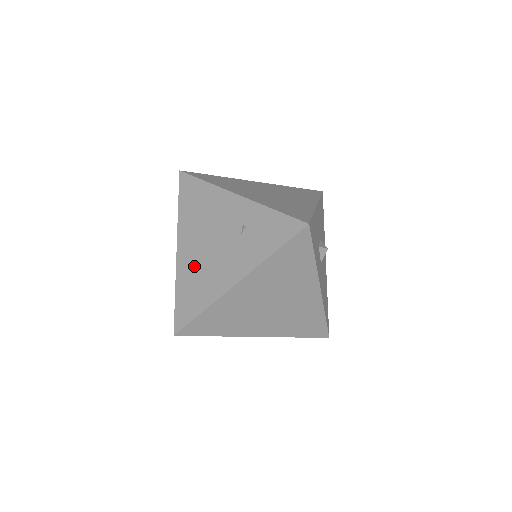
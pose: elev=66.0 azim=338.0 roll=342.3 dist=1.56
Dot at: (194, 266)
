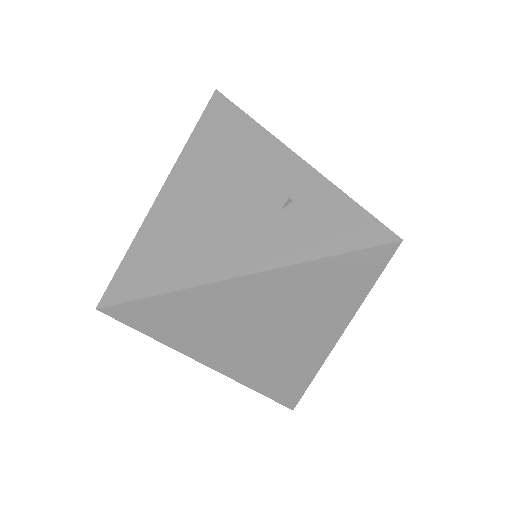
Dot at: (181, 221)
